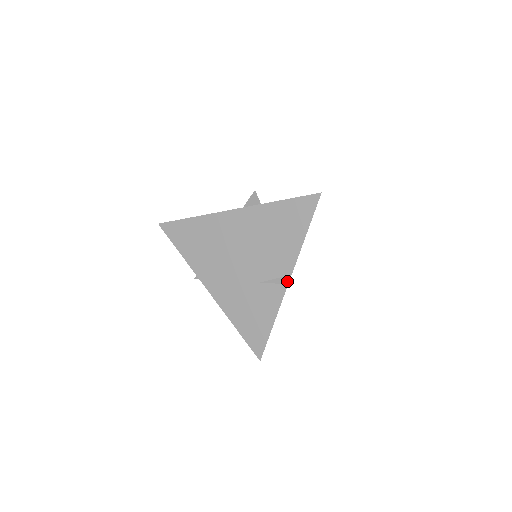
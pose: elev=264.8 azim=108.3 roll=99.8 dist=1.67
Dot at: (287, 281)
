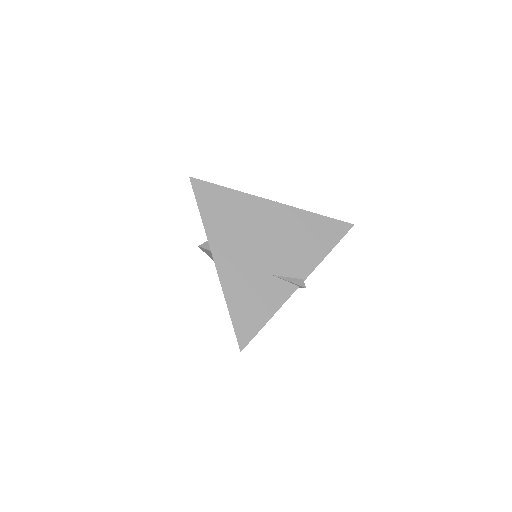
Dot at: (301, 283)
